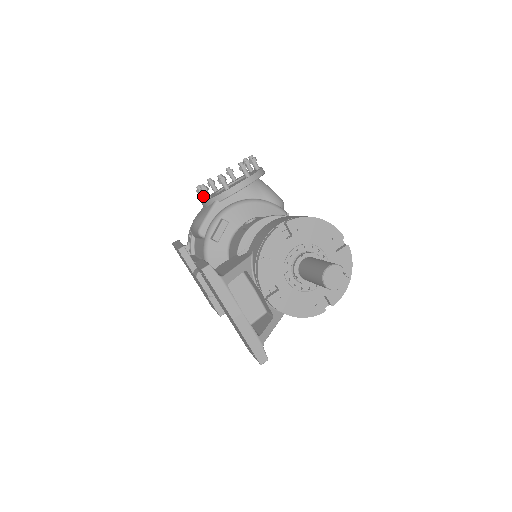
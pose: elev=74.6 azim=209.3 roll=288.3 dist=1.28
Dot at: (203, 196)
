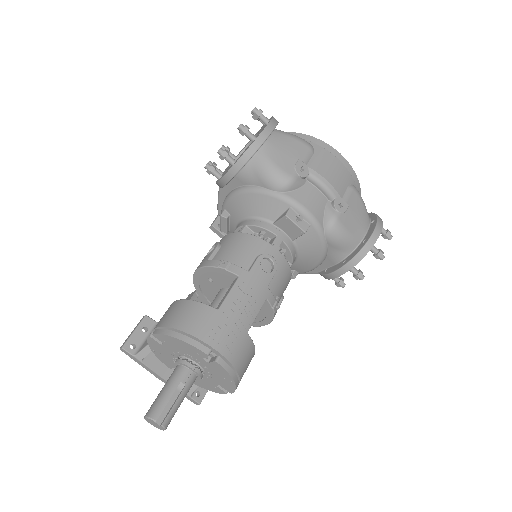
Dot at: occluded
